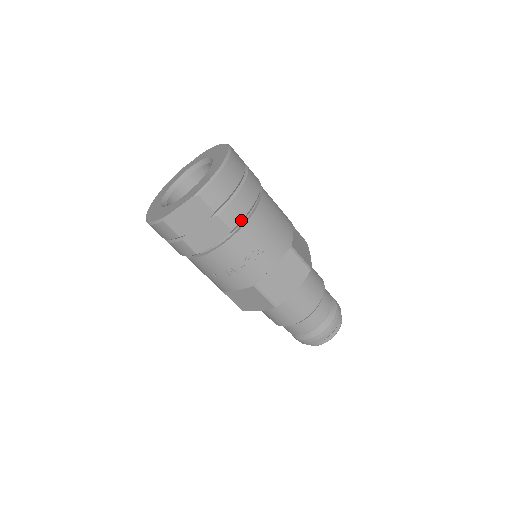
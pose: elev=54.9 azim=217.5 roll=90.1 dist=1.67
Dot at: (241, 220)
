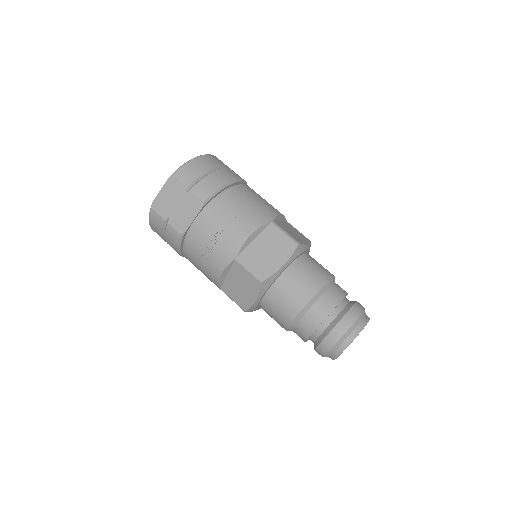
Dot at: (213, 193)
